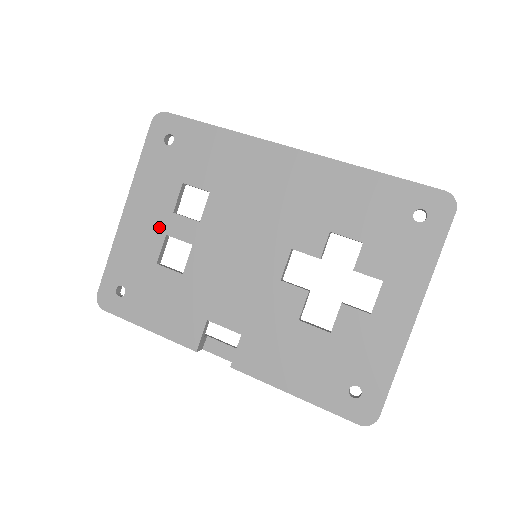
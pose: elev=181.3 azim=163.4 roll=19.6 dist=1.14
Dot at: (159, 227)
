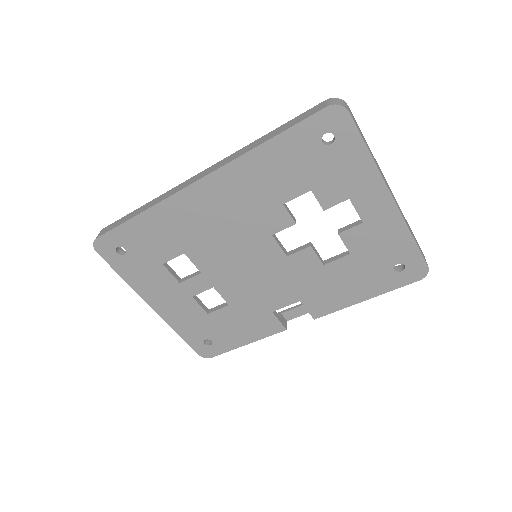
Dot at: (183, 297)
